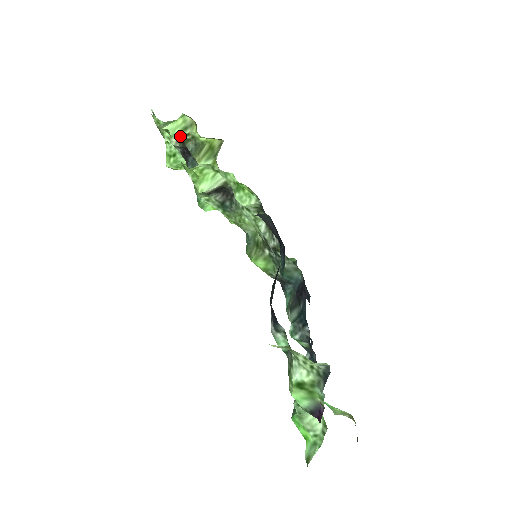
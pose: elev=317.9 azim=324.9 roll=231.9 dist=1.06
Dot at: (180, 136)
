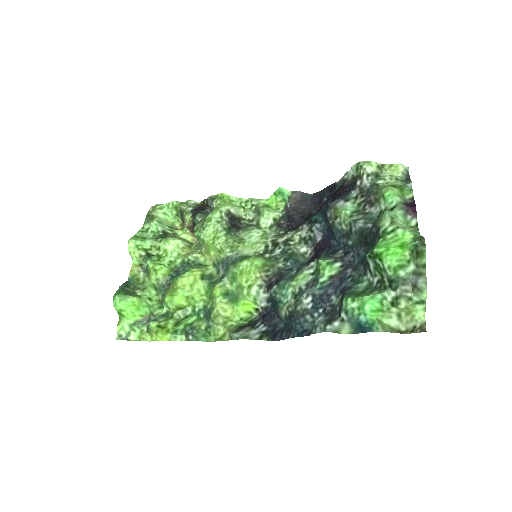
Dot at: (199, 203)
